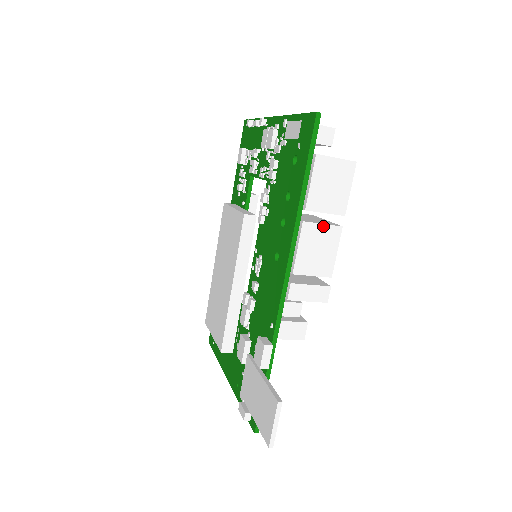
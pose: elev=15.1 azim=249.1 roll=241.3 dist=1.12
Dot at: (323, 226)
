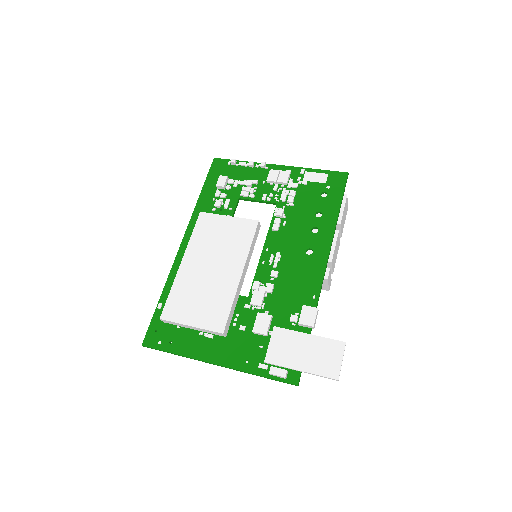
Dot at: (339, 239)
